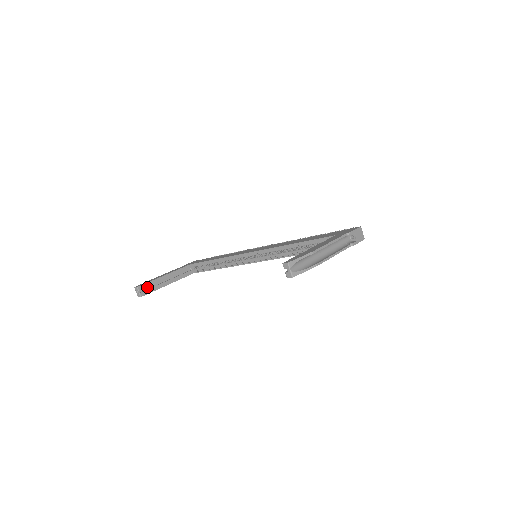
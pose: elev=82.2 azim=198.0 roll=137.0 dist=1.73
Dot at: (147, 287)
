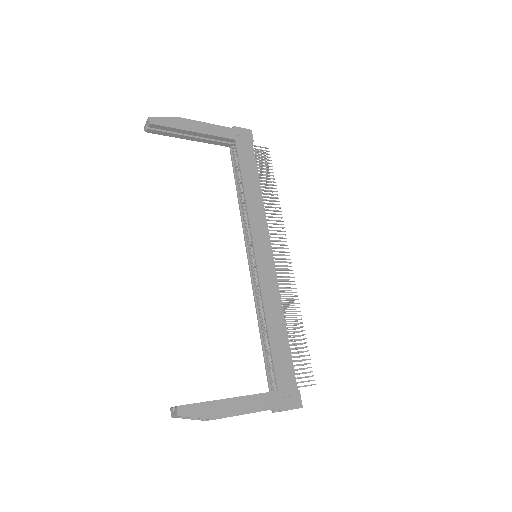
Dot at: (163, 127)
